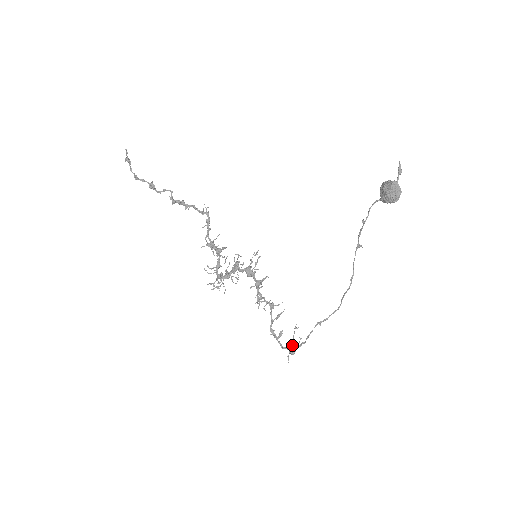
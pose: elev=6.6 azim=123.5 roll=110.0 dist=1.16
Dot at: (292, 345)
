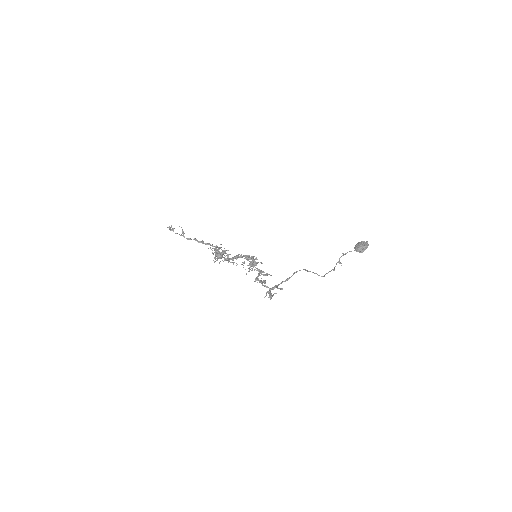
Dot at: (271, 294)
